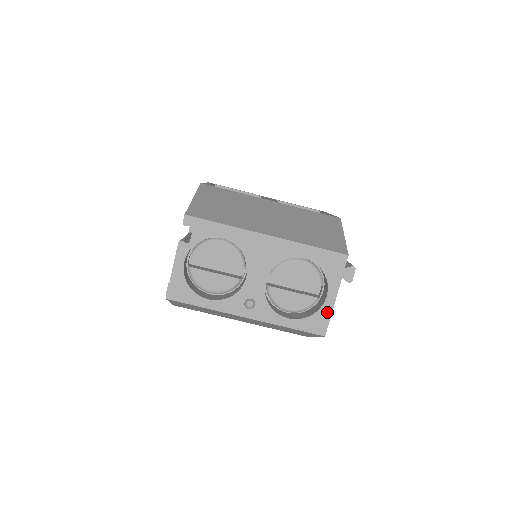
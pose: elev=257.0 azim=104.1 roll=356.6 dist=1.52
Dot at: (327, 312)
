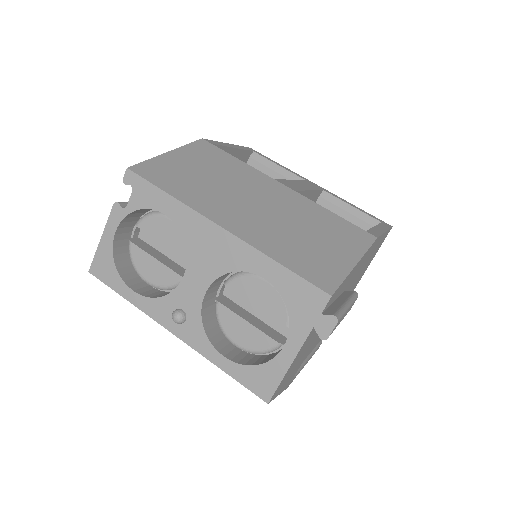
Dot at: (279, 370)
